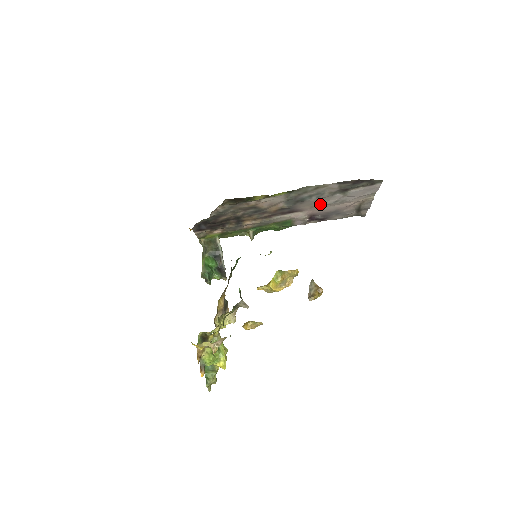
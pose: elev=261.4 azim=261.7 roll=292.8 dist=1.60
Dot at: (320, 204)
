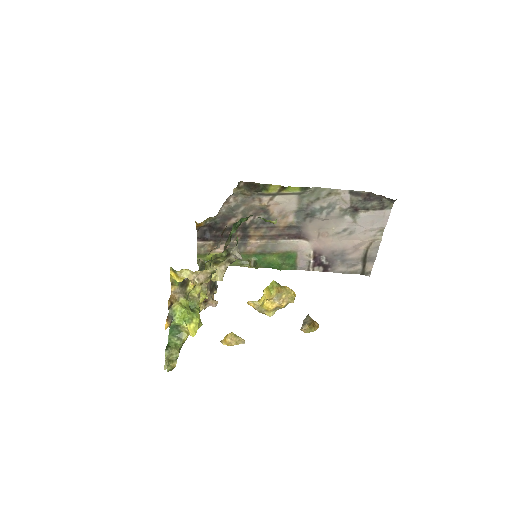
Dot at: (328, 231)
